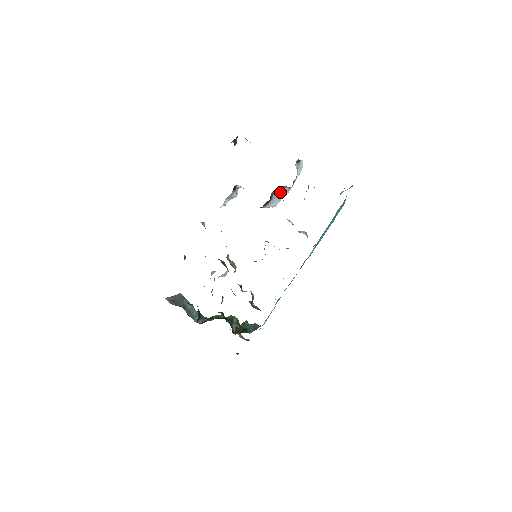
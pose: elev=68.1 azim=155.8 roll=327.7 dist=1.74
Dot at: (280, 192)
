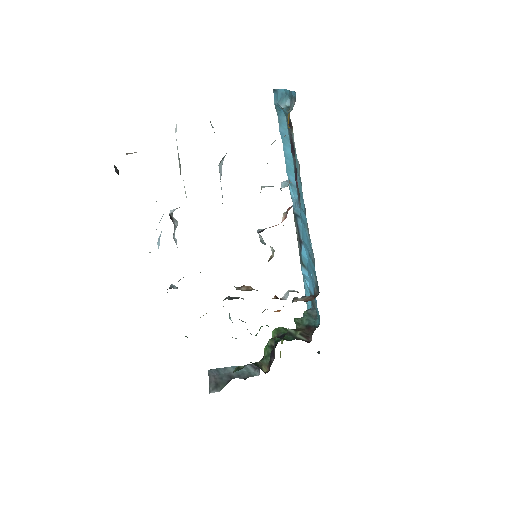
Dot at: (220, 170)
